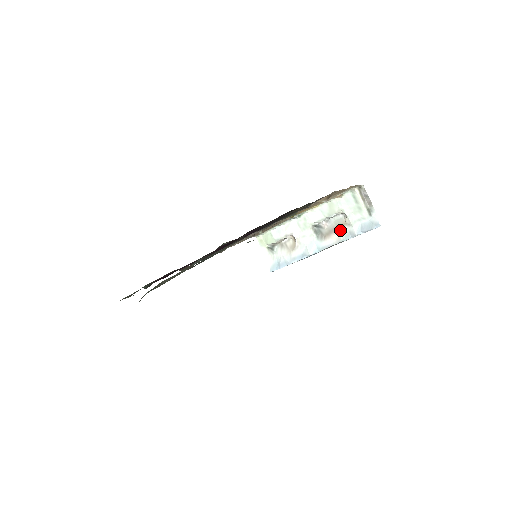
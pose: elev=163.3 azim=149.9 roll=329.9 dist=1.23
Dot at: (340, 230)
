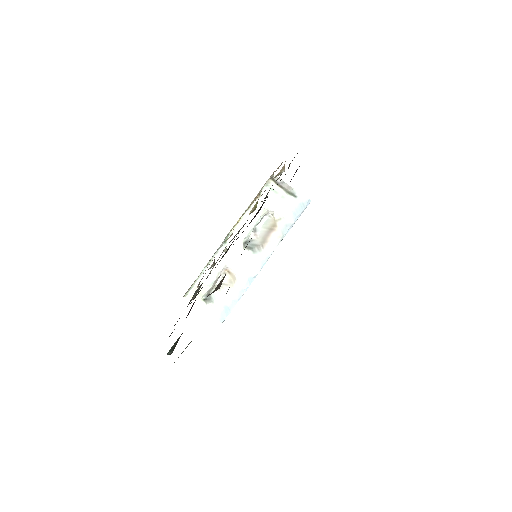
Dot at: (274, 230)
